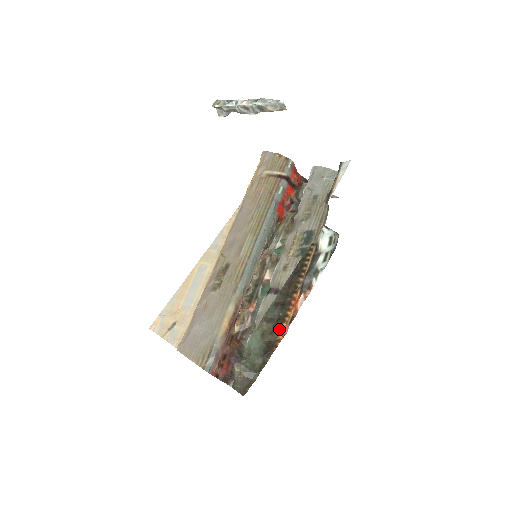
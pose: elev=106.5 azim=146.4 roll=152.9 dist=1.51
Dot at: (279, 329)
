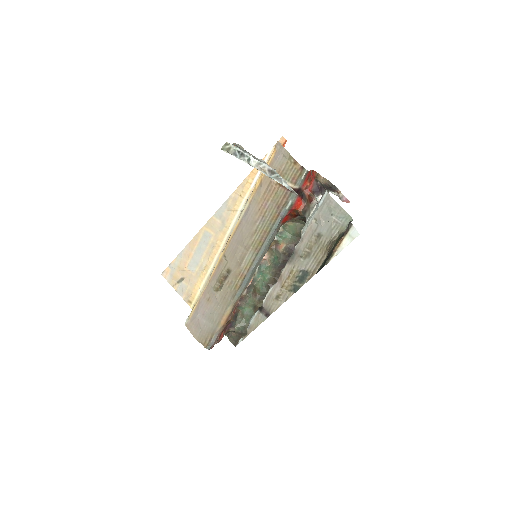
Dot at: occluded
